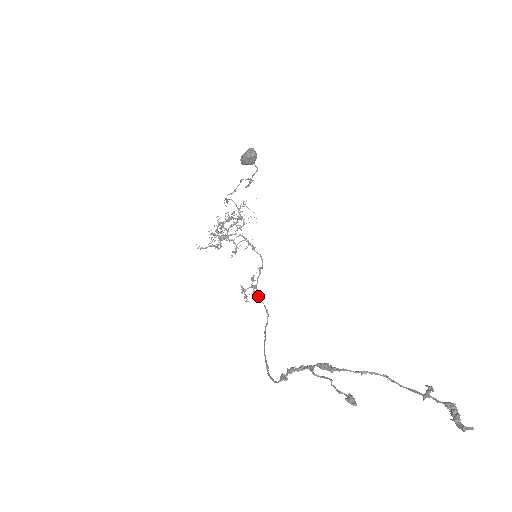
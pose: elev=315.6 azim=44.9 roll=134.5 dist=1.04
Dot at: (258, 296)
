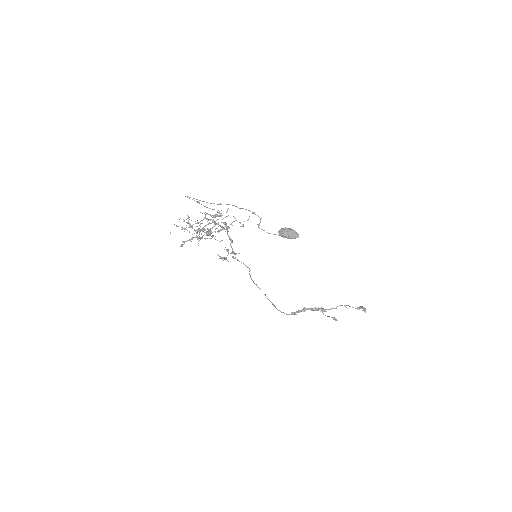
Dot at: (237, 259)
